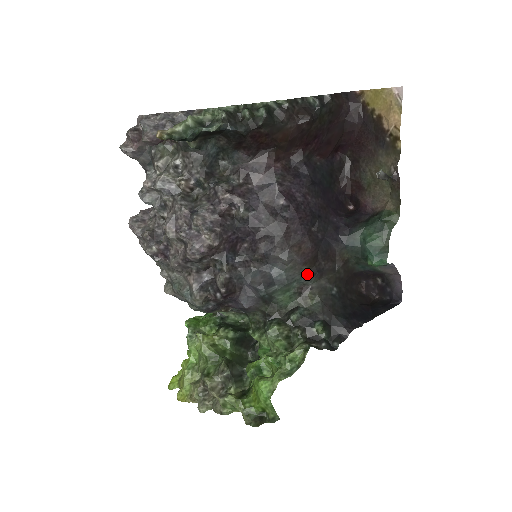
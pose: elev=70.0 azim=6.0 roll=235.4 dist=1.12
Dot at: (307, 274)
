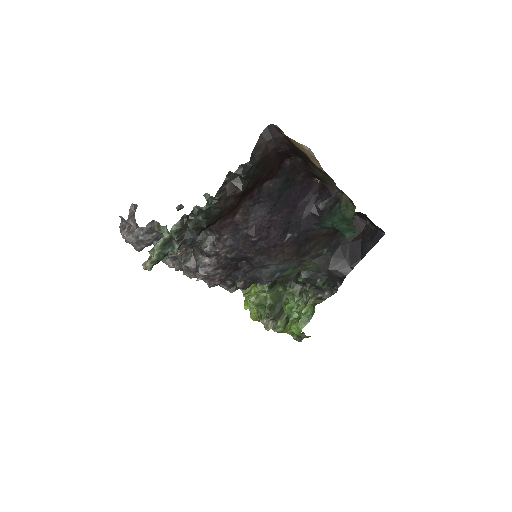
Dot at: (297, 258)
